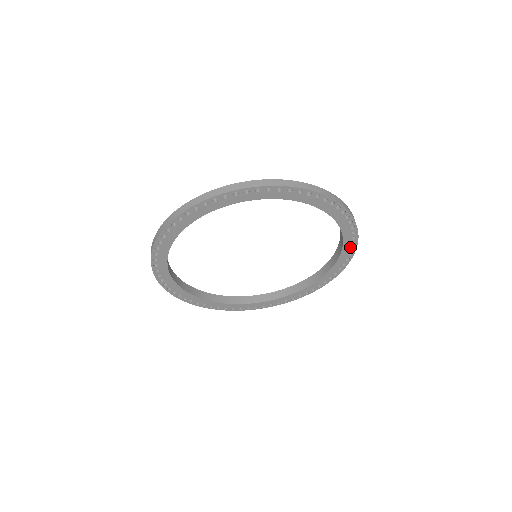
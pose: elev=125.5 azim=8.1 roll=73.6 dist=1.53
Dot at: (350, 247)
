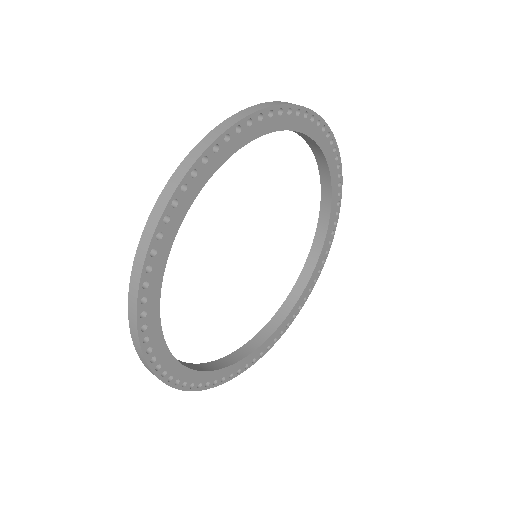
Dot at: (319, 267)
